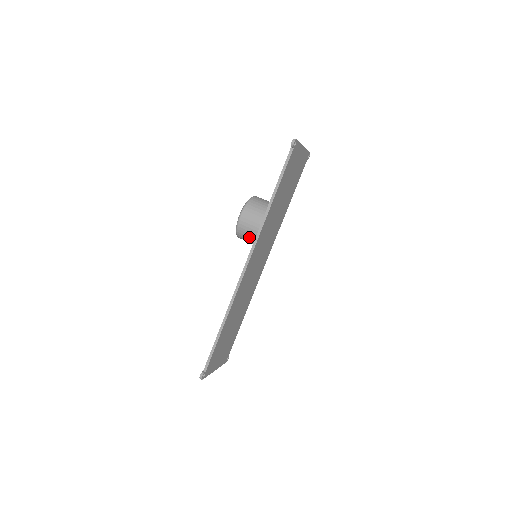
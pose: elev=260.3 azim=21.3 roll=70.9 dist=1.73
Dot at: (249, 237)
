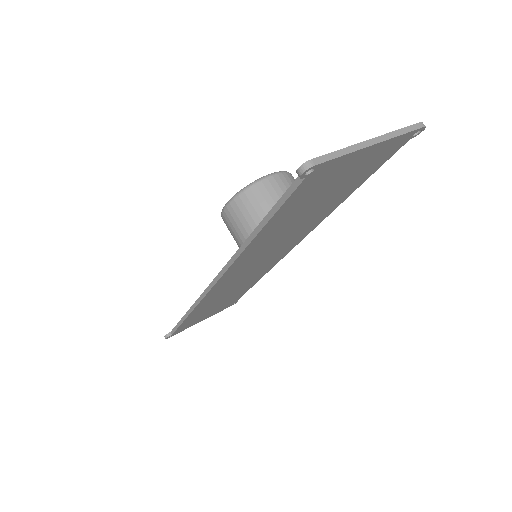
Dot at: occluded
